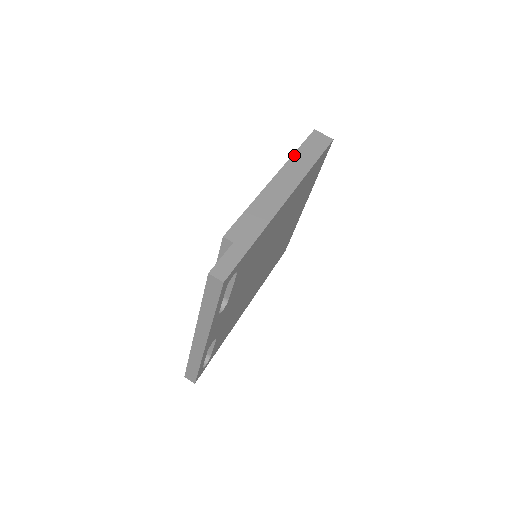
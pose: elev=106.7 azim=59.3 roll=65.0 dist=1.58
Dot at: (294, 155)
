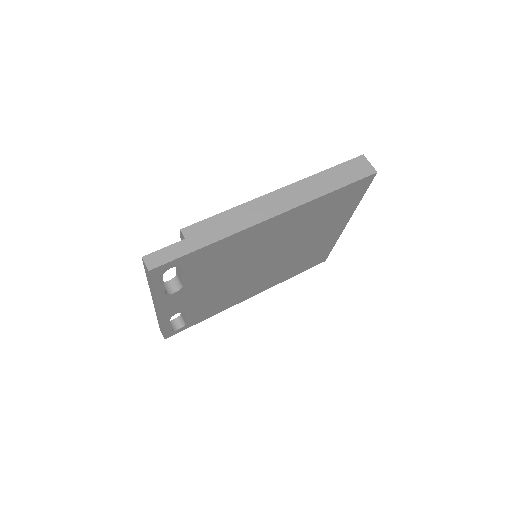
Dot at: (316, 175)
